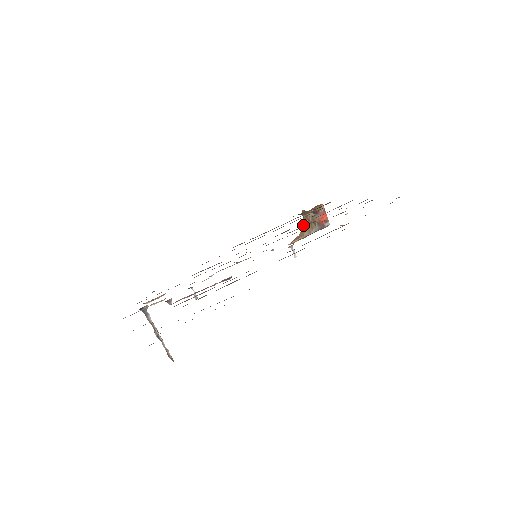
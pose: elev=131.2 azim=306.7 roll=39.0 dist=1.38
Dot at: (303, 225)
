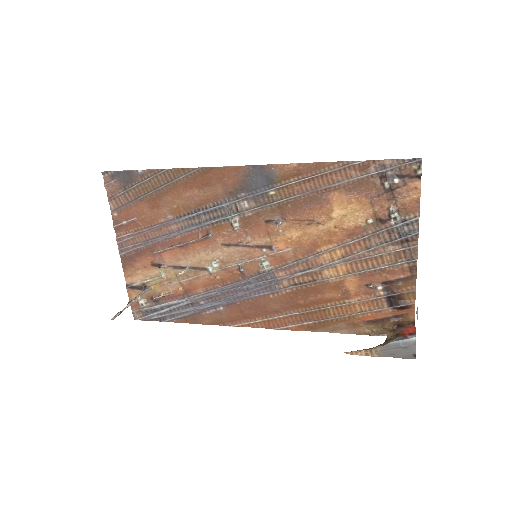
Dot at: occluded
